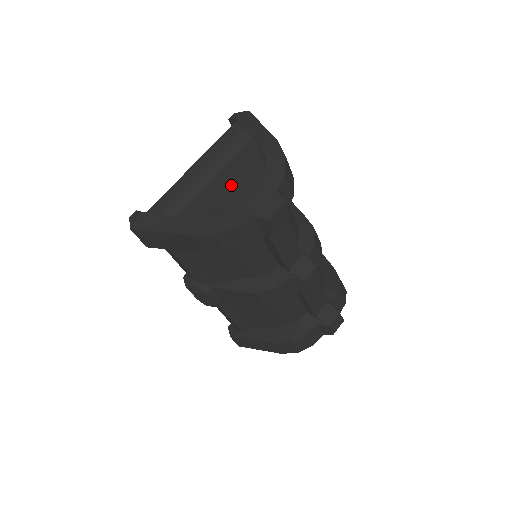
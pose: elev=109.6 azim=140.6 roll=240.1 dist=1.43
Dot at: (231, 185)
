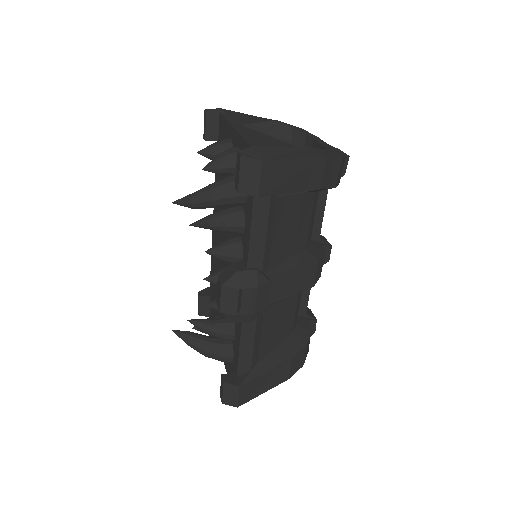
Dot at: occluded
